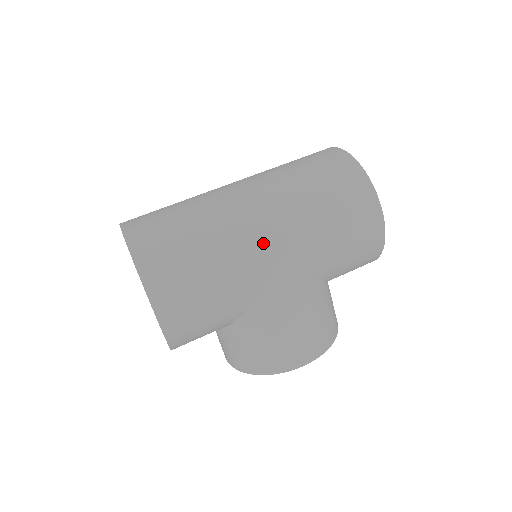
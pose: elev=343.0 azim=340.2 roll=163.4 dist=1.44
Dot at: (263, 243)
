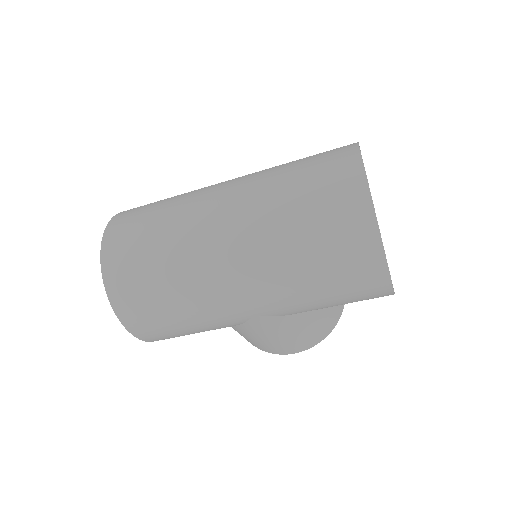
Dot at: (238, 303)
